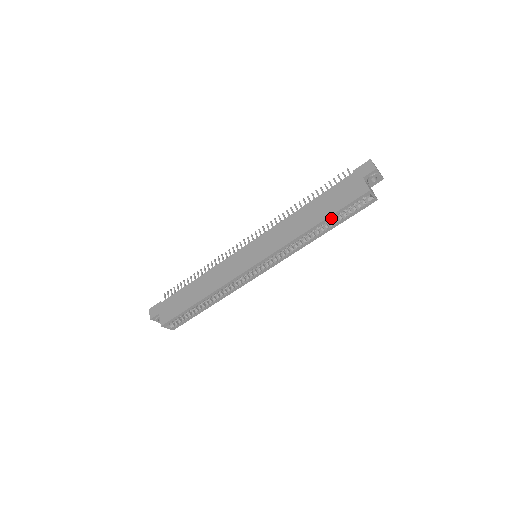
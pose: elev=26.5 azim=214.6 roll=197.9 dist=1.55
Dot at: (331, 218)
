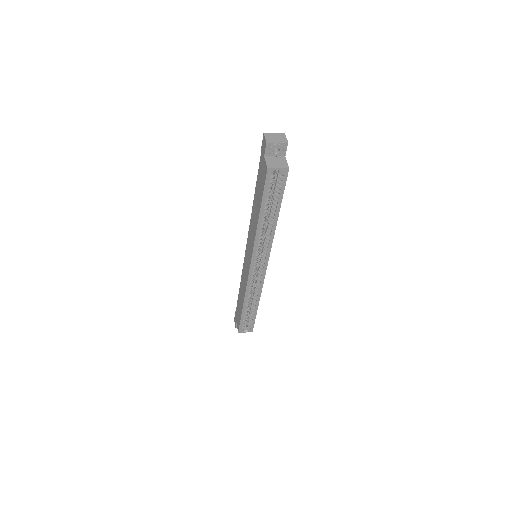
Dot at: occluded
